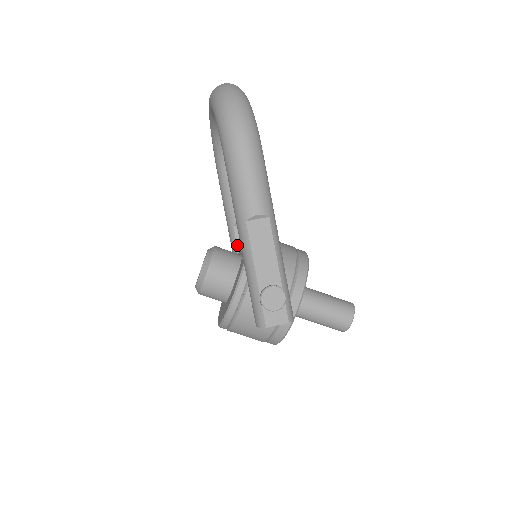
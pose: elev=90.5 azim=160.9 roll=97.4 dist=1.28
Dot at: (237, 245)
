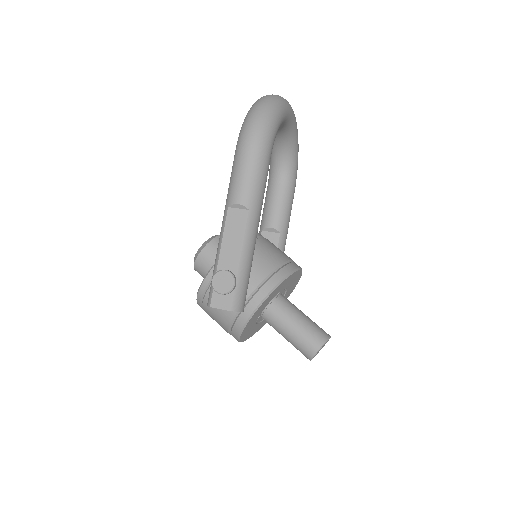
Dot at: occluded
